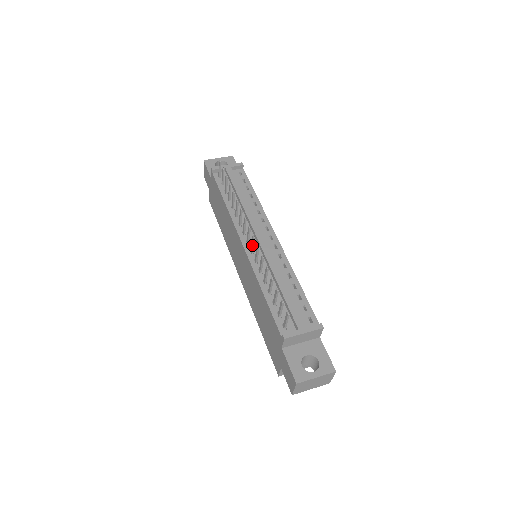
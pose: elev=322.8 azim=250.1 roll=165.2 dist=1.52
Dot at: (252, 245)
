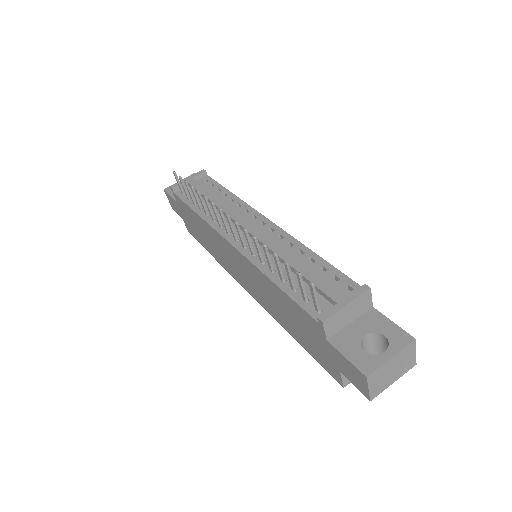
Dot at: (239, 236)
